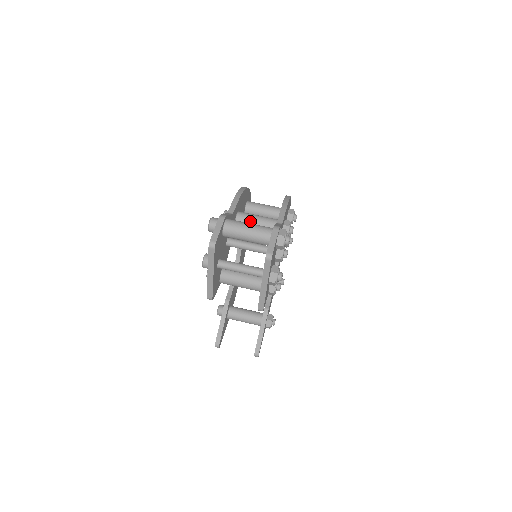
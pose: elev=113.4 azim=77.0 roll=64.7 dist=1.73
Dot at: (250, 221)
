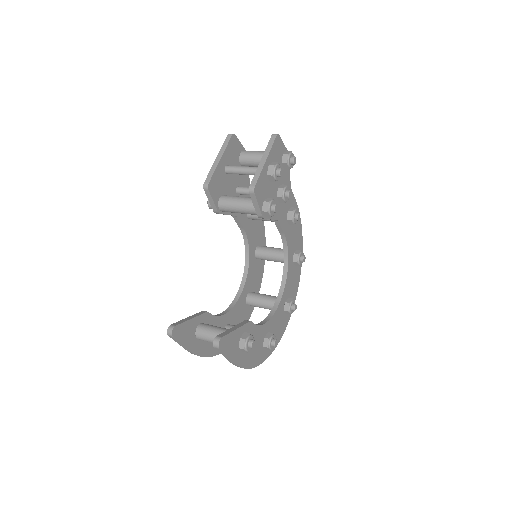
Dot at: occluded
